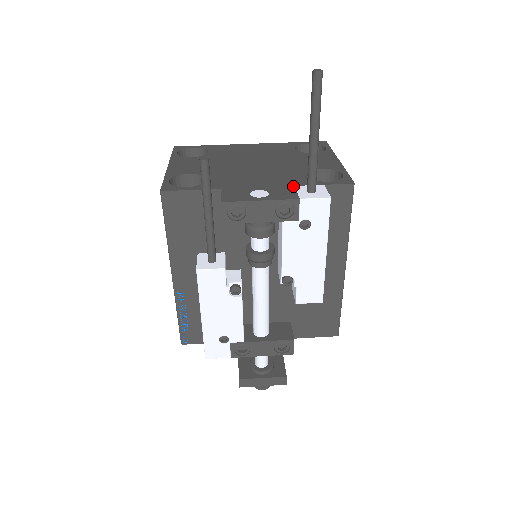
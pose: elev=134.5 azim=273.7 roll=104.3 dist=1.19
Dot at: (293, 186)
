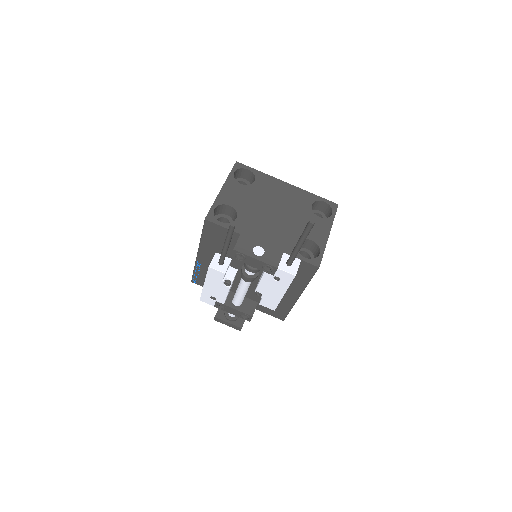
Dot at: (282, 252)
